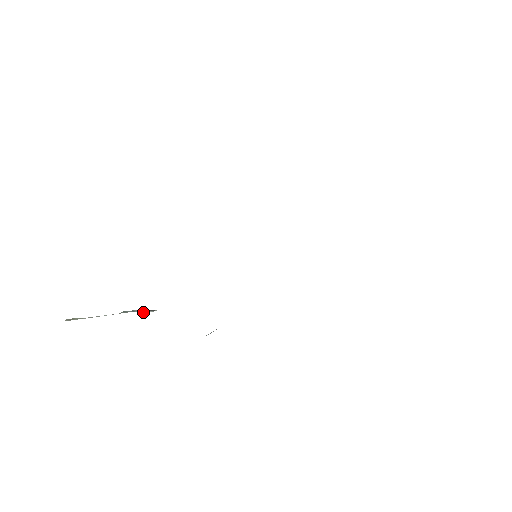
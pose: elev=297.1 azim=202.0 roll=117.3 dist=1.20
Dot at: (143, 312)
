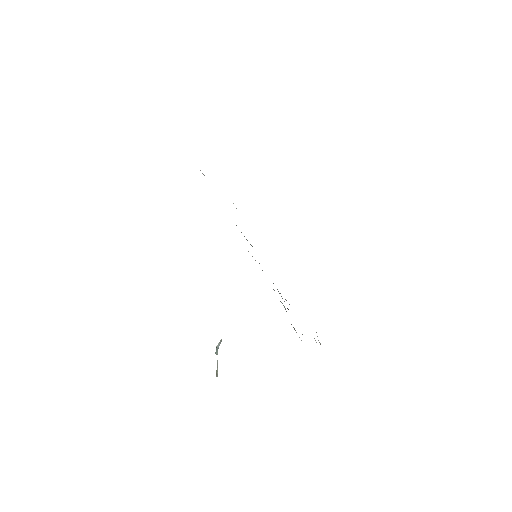
Dot at: occluded
